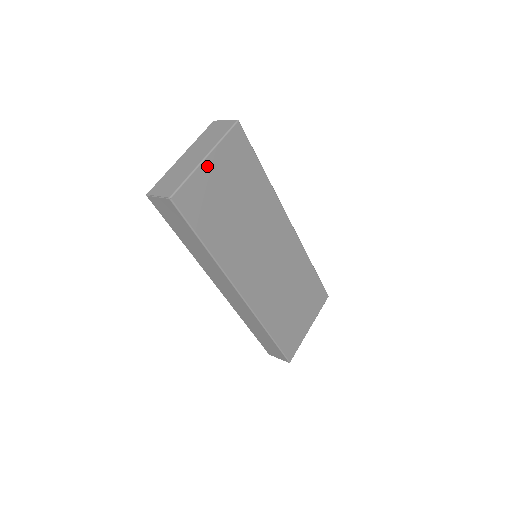
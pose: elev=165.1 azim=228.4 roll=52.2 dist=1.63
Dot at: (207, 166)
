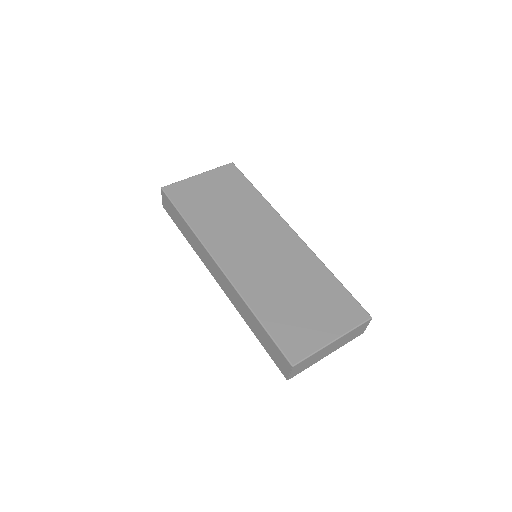
Dot at: (198, 179)
